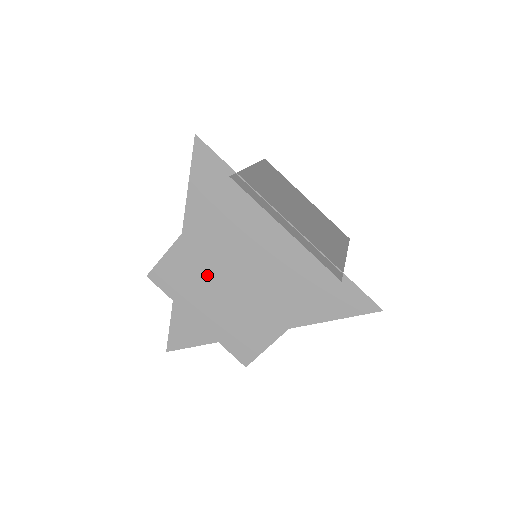
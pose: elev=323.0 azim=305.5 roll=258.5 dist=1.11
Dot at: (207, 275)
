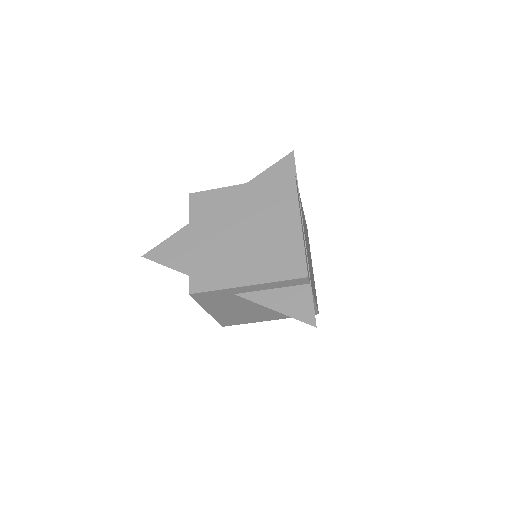
Dot at: (227, 217)
